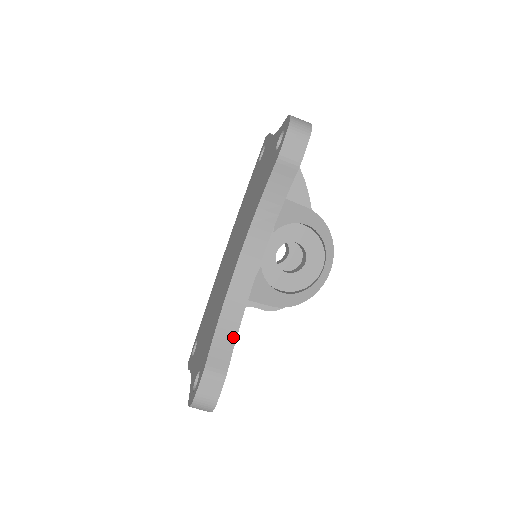
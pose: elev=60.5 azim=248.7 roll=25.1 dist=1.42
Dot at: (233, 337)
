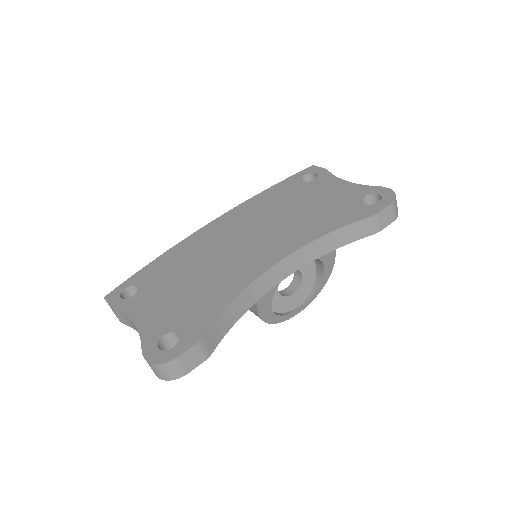
Dot at: (231, 324)
